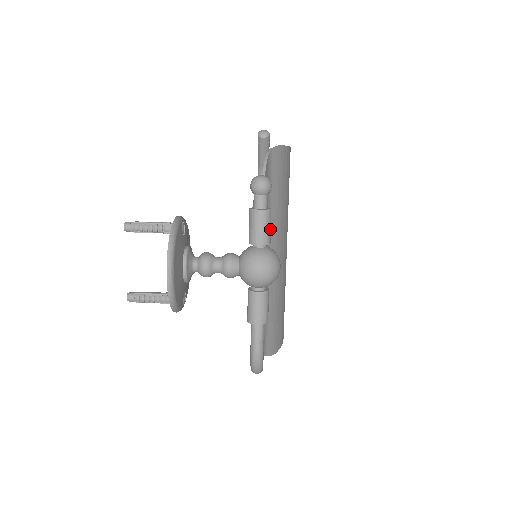
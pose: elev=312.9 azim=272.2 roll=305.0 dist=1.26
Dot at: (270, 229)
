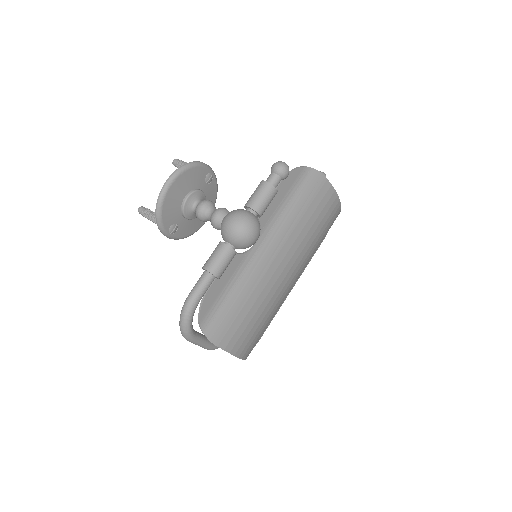
Dot at: (266, 203)
